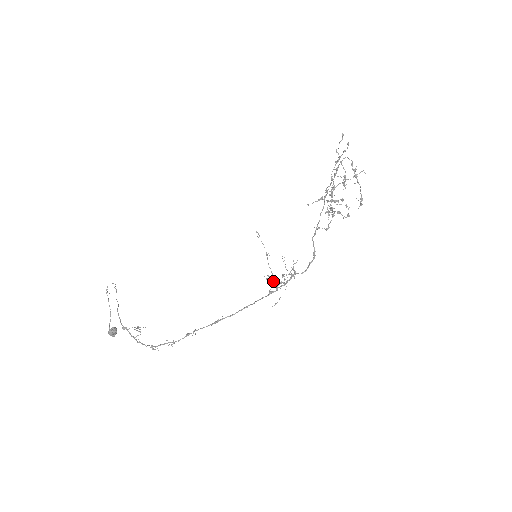
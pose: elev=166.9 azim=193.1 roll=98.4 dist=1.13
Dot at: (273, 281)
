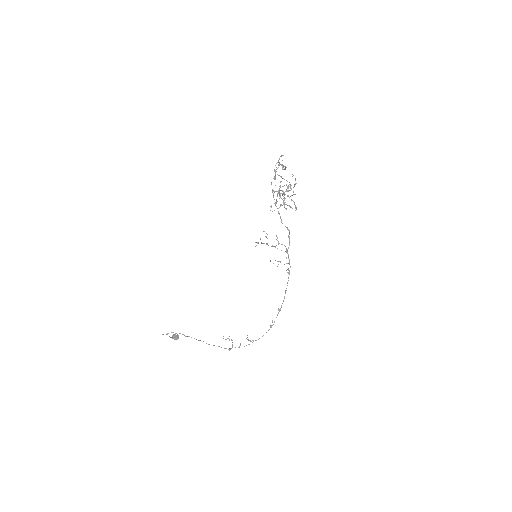
Dot at: (288, 269)
